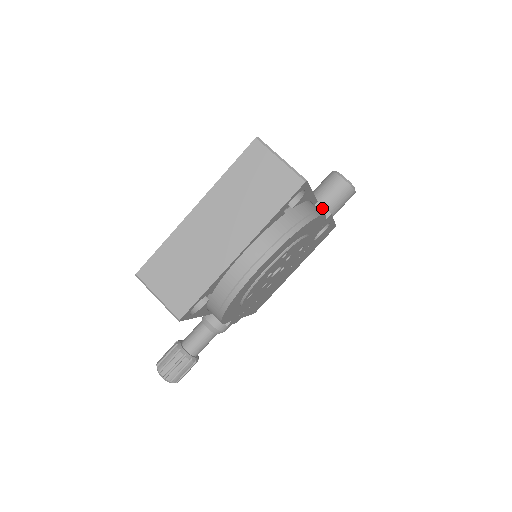
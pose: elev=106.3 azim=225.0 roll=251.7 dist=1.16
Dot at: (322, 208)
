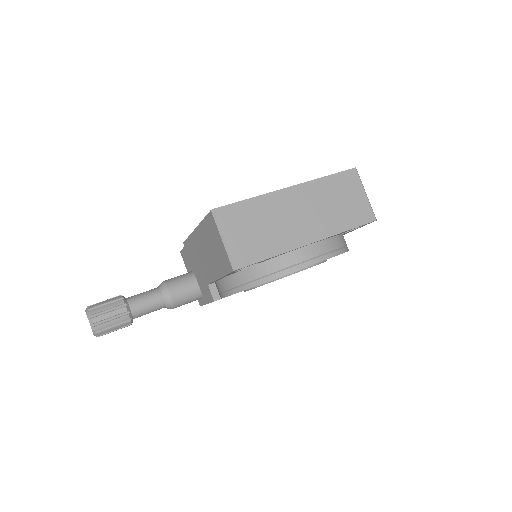
Dot at: occluded
